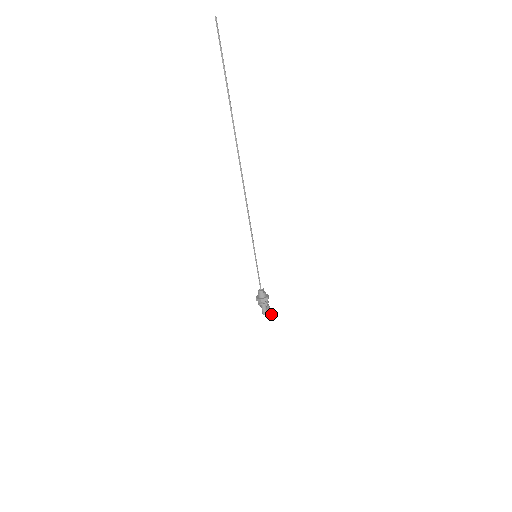
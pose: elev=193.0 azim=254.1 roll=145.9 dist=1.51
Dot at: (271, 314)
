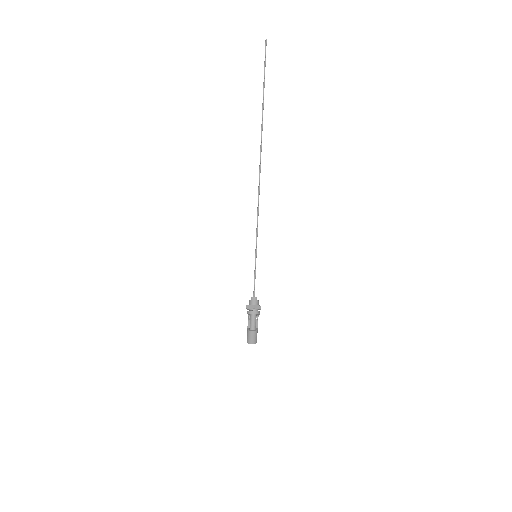
Dot at: (256, 337)
